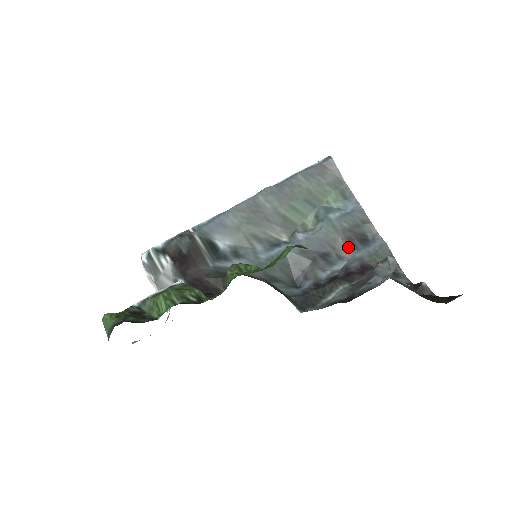
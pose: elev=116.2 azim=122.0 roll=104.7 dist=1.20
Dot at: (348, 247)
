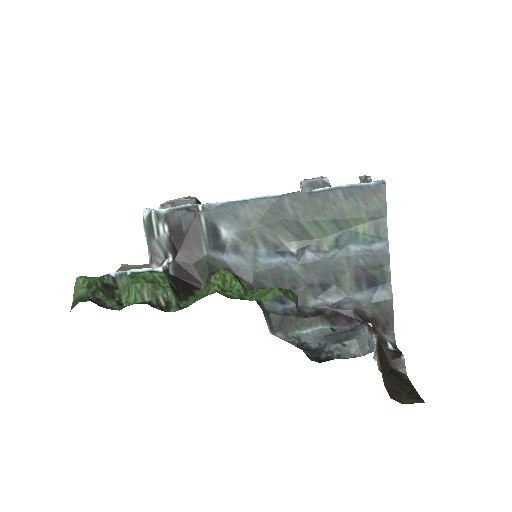
Dot at: (352, 285)
